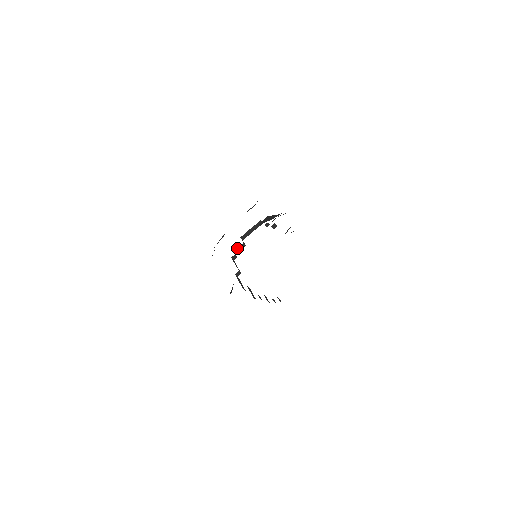
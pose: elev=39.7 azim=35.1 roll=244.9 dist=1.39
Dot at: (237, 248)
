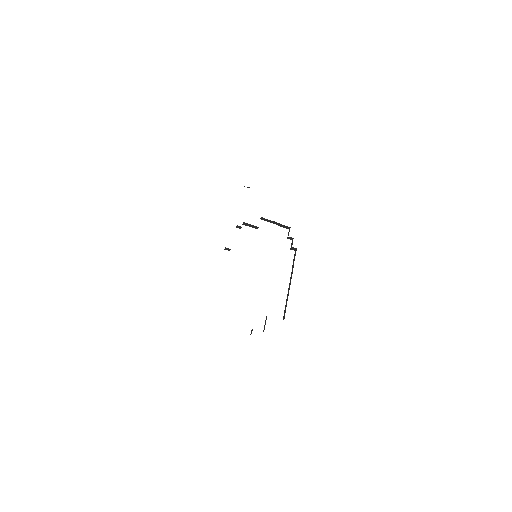
Dot at: occluded
